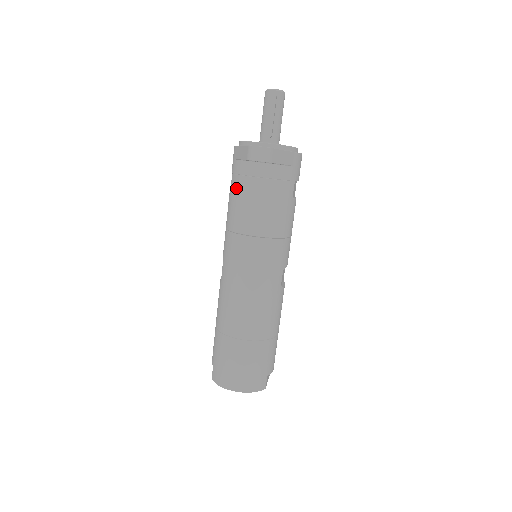
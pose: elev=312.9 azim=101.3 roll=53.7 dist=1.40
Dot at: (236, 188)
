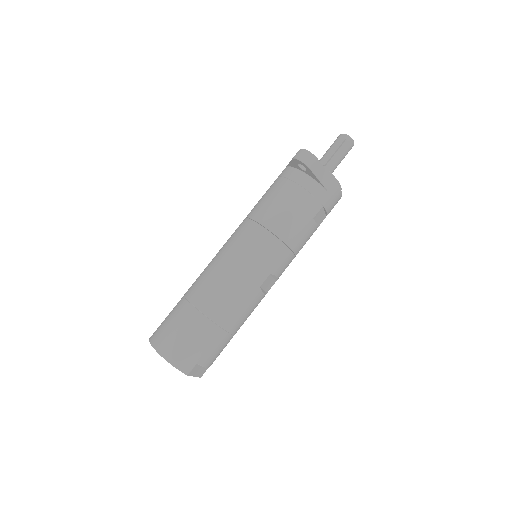
Dot at: (273, 186)
